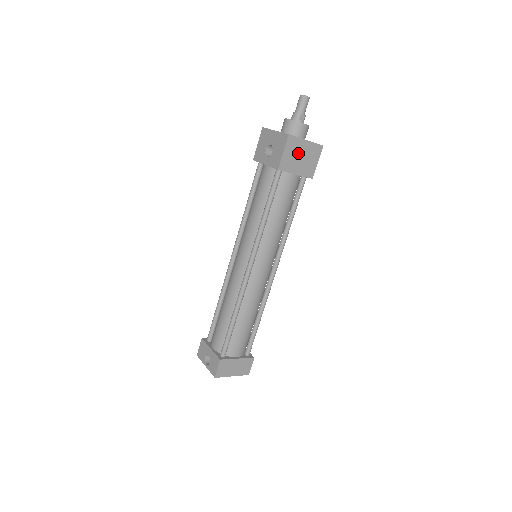
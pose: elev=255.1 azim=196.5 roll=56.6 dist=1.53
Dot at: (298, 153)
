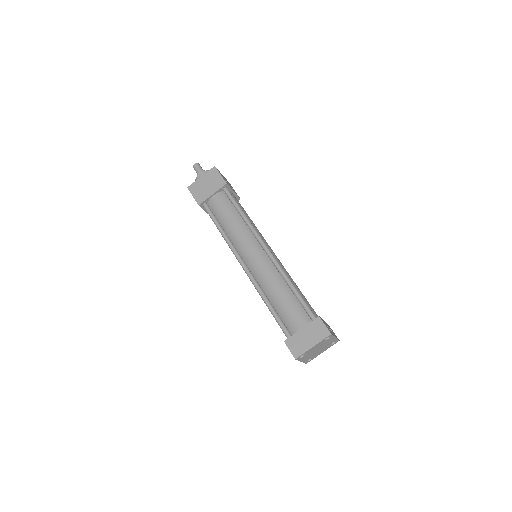
Dot at: (203, 186)
